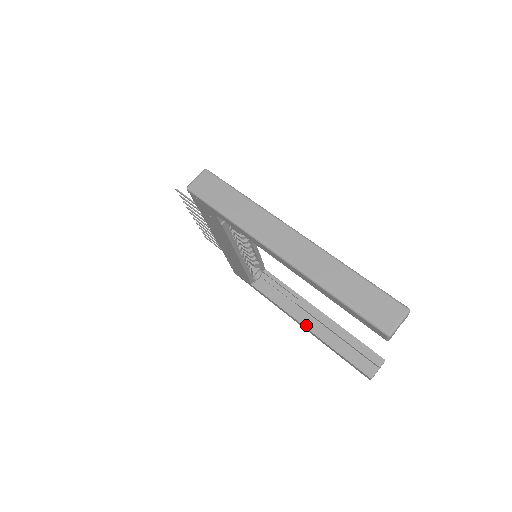
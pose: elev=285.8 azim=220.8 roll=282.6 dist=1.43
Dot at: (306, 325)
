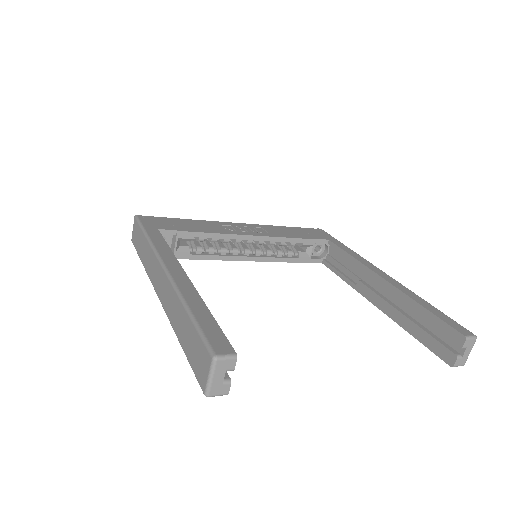
Dot at: (373, 301)
